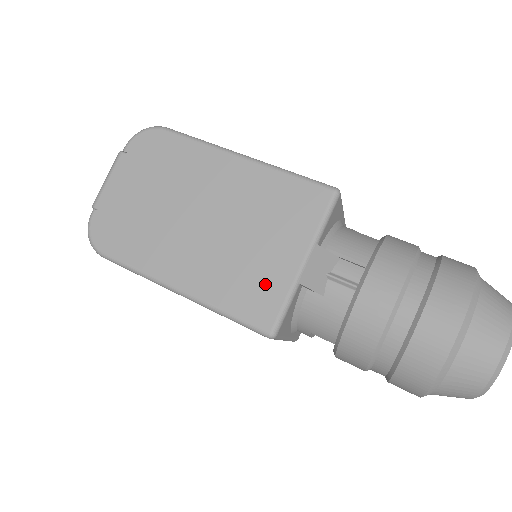
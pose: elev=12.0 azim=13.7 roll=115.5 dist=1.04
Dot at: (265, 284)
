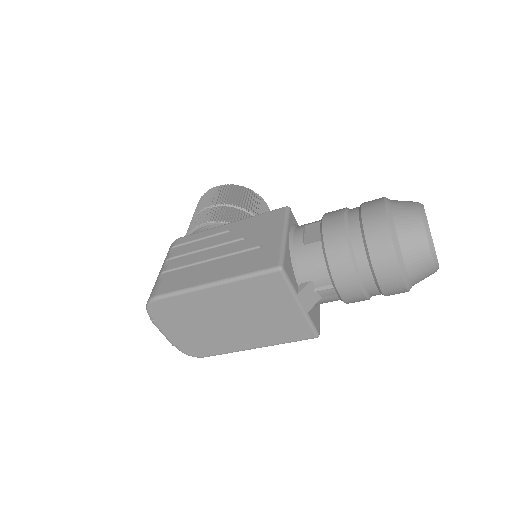
Dot at: (292, 324)
